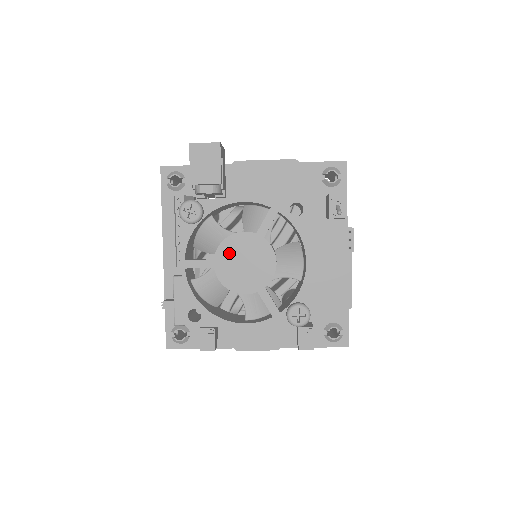
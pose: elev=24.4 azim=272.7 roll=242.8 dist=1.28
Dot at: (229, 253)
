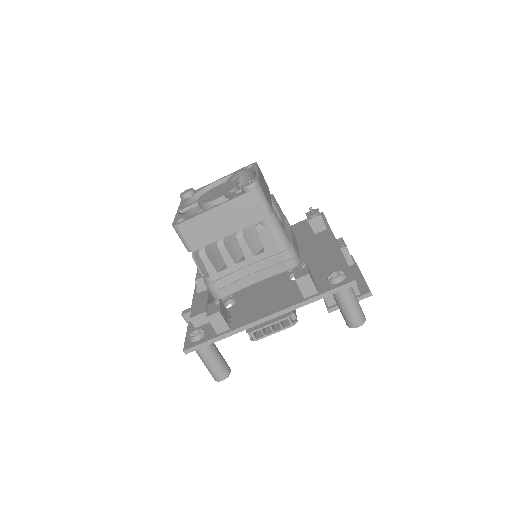
Dot at: (208, 194)
